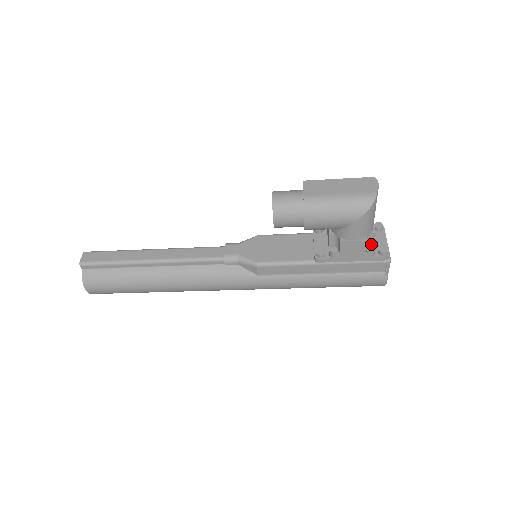
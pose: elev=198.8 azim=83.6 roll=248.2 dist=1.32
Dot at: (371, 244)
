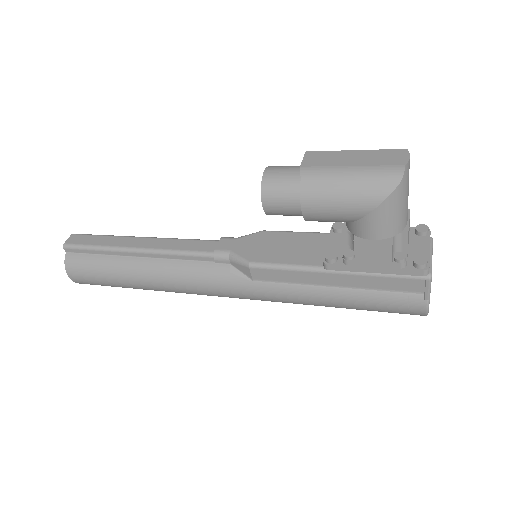
Dot at: (403, 250)
